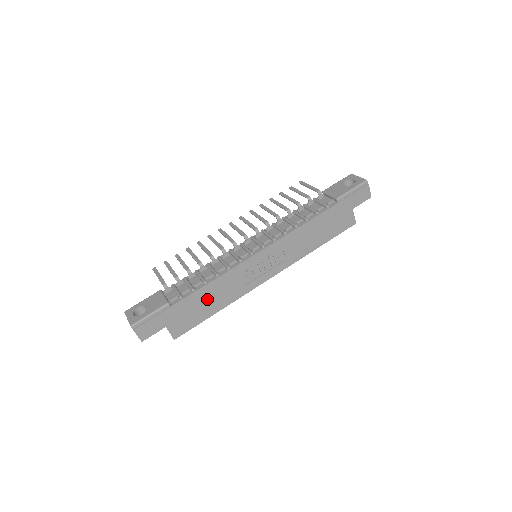
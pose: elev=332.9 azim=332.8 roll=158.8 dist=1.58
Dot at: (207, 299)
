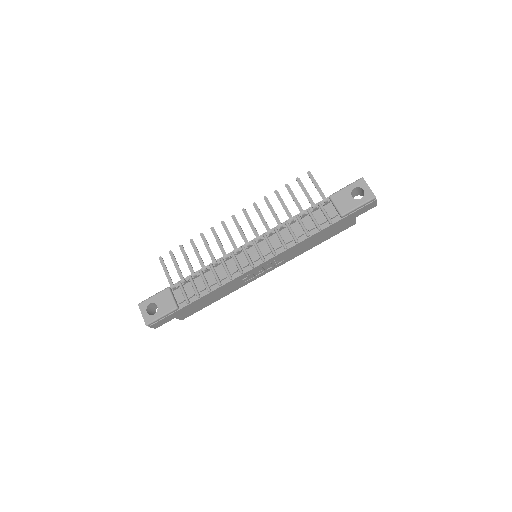
Dot at: (210, 298)
